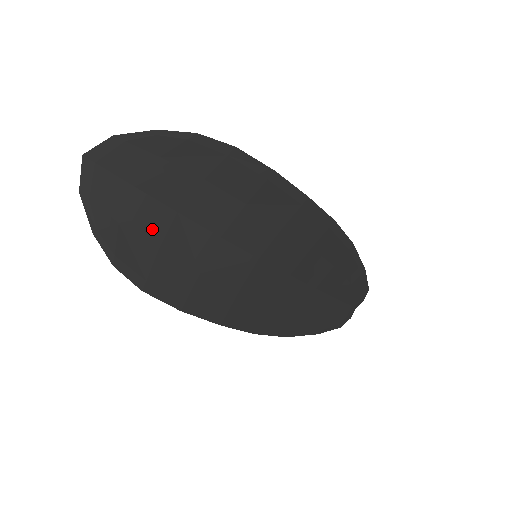
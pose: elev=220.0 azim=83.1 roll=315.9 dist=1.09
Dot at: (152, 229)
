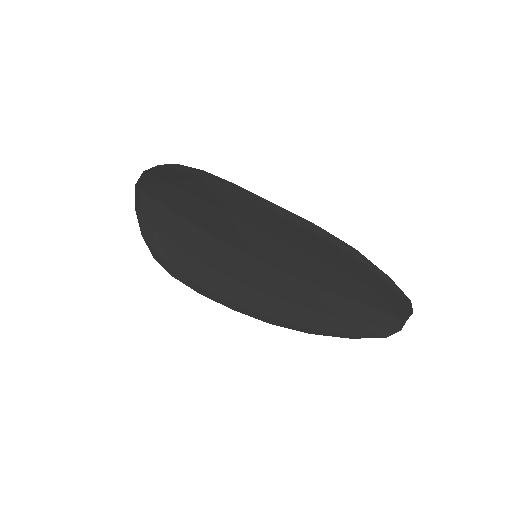
Dot at: (174, 233)
